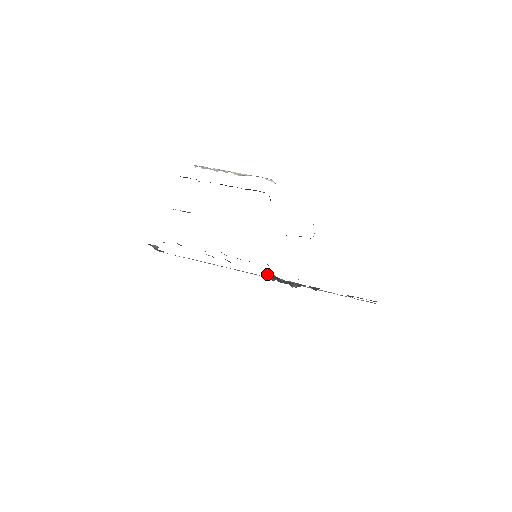
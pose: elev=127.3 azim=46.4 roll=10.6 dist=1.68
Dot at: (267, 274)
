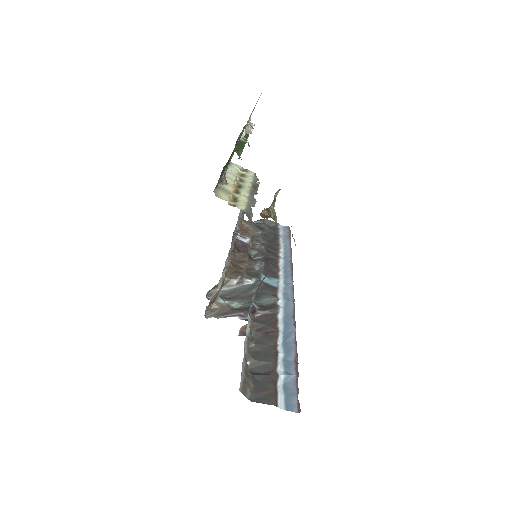
Dot at: (238, 287)
